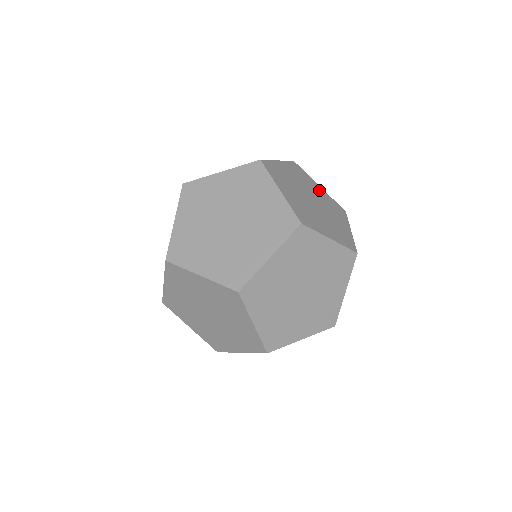
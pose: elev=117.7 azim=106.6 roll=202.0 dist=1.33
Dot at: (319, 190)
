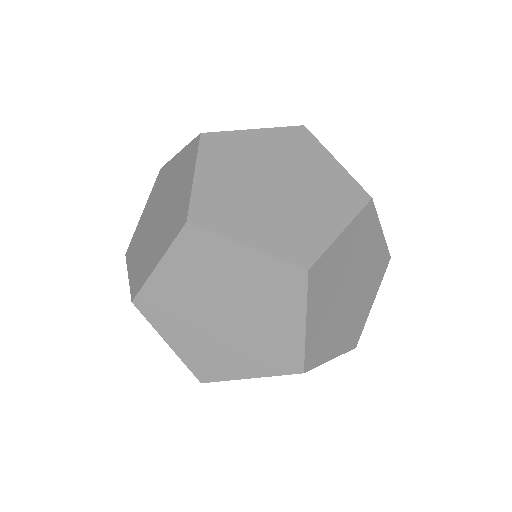
Dot at: occluded
